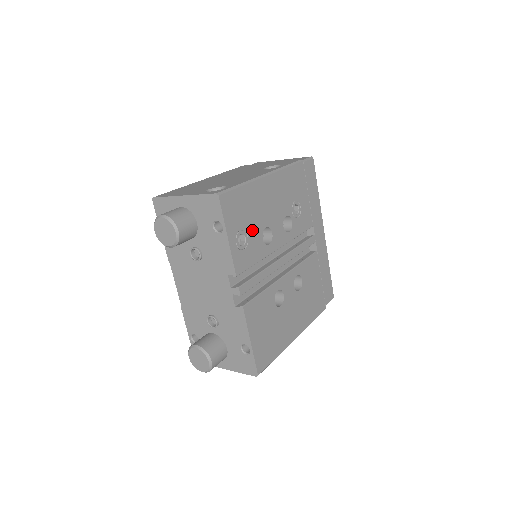
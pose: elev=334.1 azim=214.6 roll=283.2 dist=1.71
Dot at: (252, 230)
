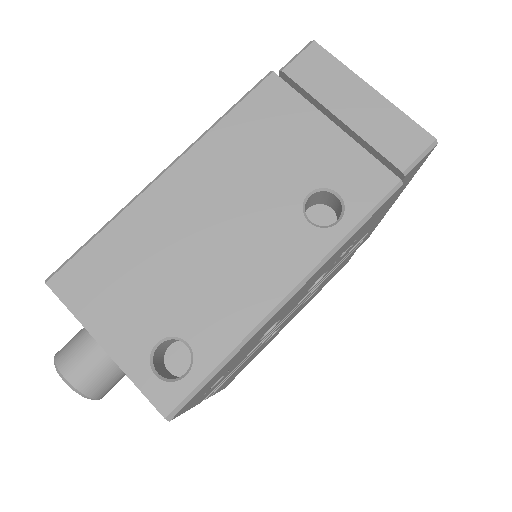
Dot at: (239, 358)
